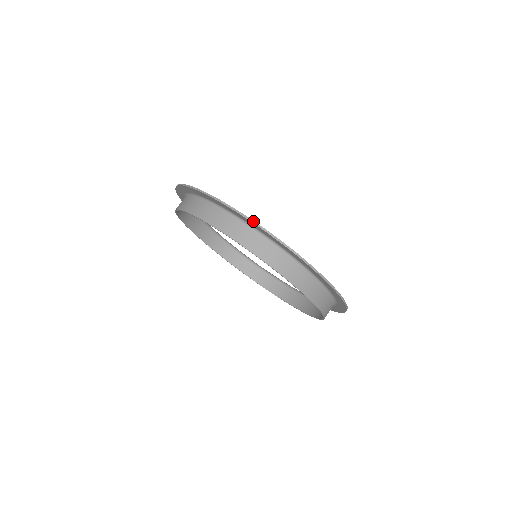
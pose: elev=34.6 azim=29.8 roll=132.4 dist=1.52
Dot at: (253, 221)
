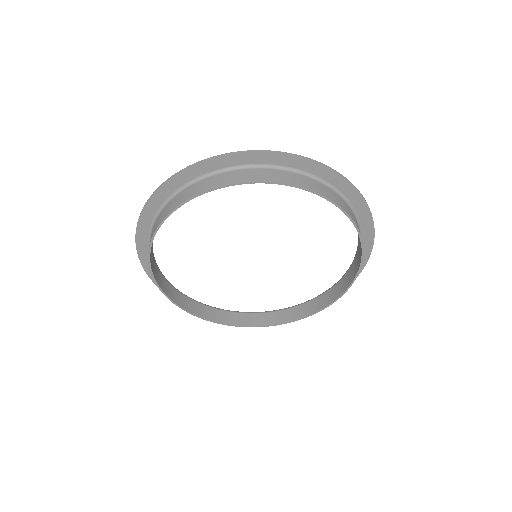
Dot at: (154, 192)
